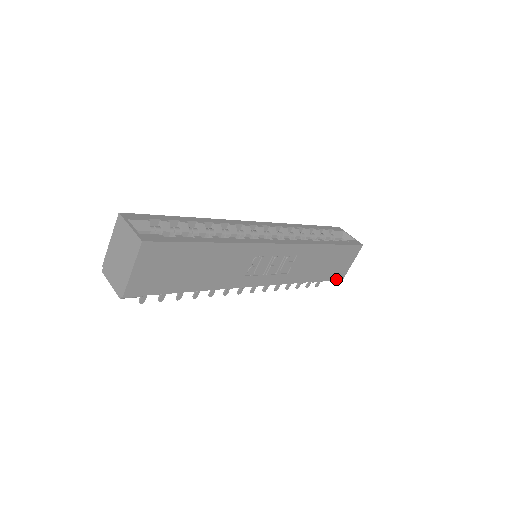
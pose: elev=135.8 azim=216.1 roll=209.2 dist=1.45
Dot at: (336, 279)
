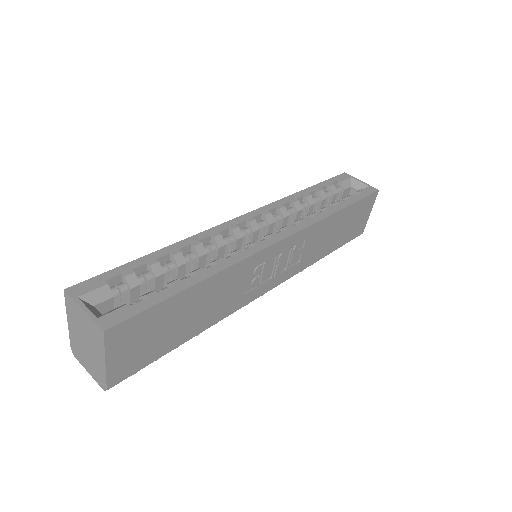
Dot at: (355, 237)
